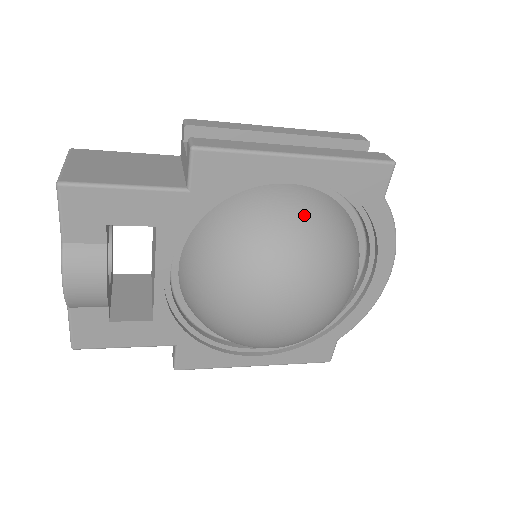
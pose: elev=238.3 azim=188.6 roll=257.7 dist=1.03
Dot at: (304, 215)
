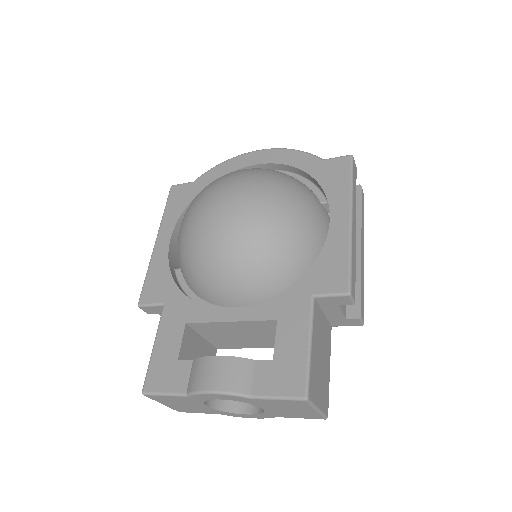
Dot at: occluded
